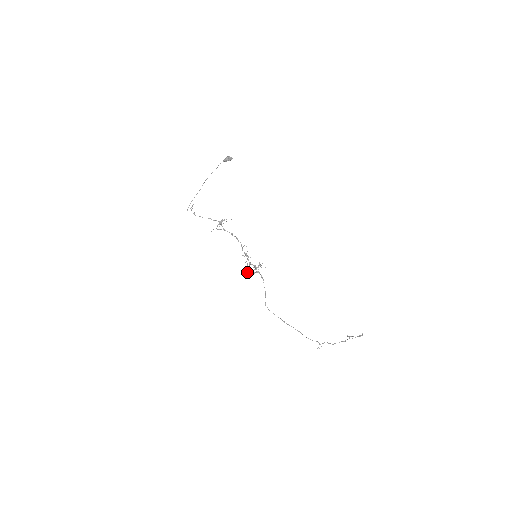
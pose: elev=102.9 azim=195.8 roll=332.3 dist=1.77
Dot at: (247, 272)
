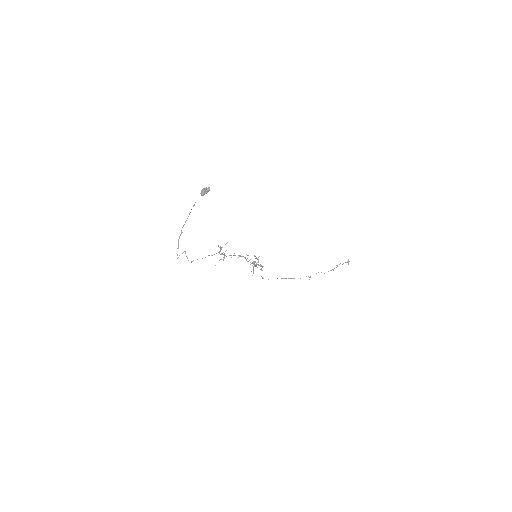
Dot at: occluded
